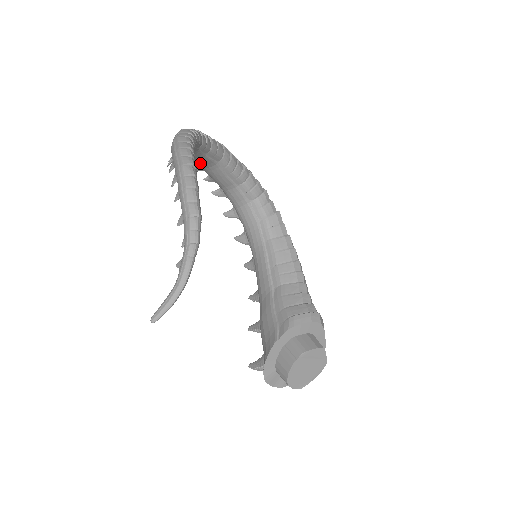
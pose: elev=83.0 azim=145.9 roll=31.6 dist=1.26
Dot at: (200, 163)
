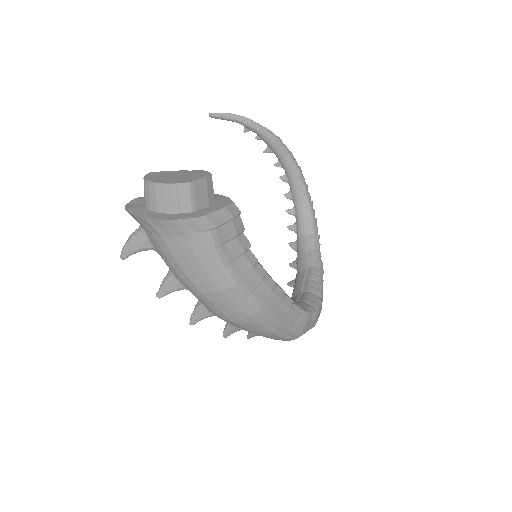
Dot at: (299, 264)
